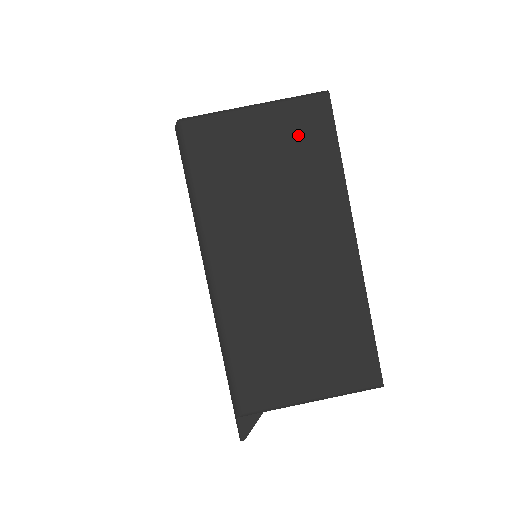
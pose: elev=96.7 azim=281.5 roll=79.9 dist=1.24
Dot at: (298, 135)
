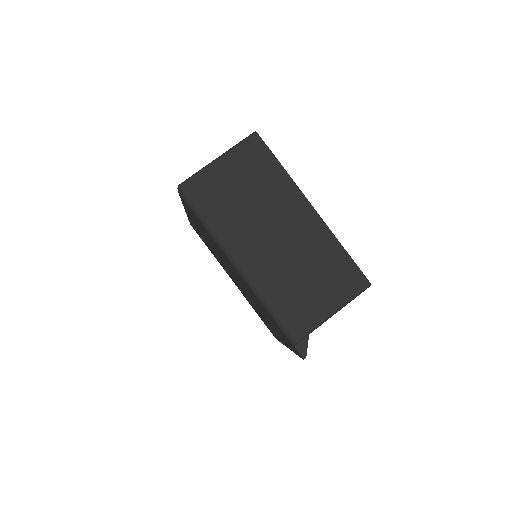
Dot at: (251, 163)
